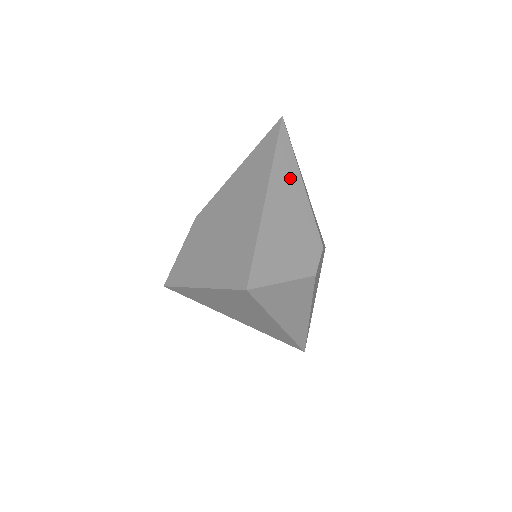
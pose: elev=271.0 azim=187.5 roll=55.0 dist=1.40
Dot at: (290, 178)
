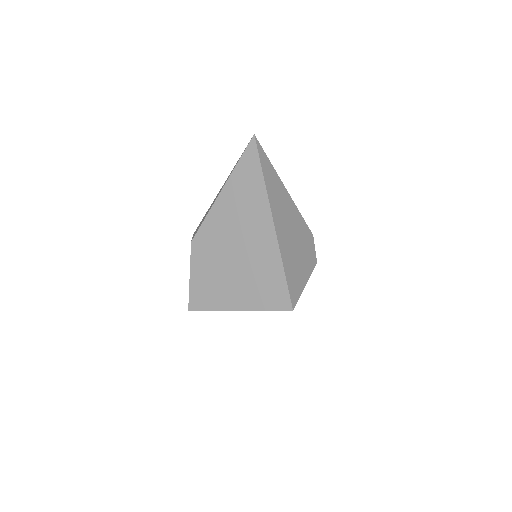
Dot at: (279, 193)
